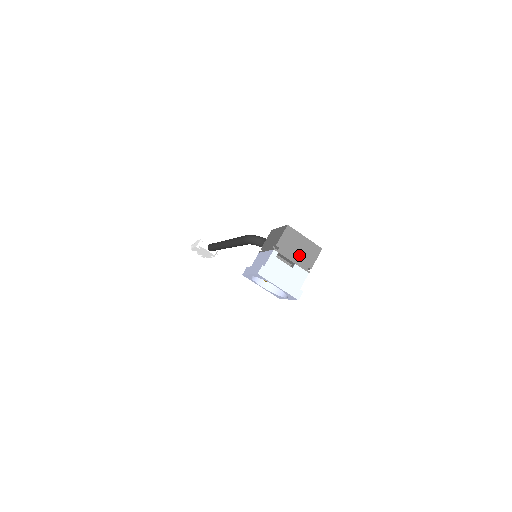
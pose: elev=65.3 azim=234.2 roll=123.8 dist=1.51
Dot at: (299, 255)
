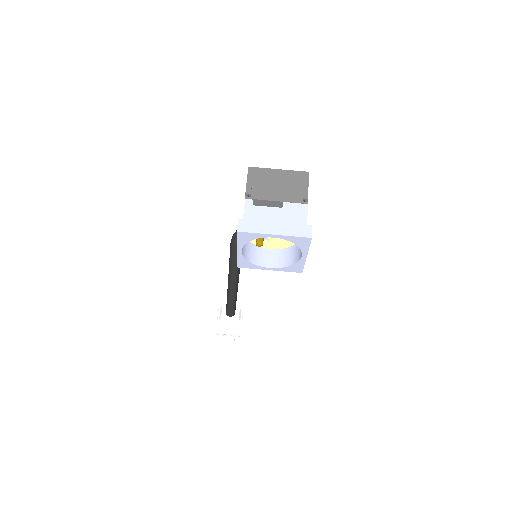
Dot at: (282, 191)
